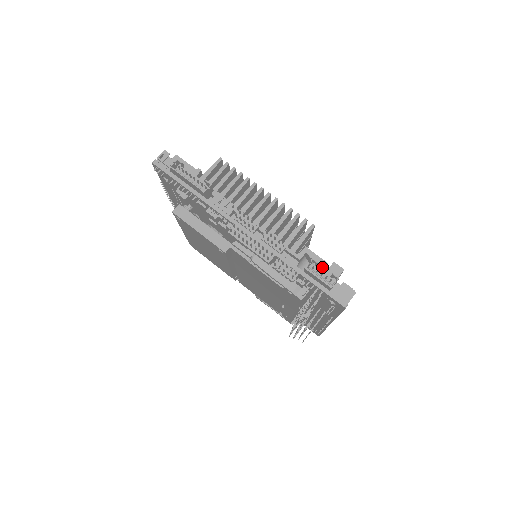
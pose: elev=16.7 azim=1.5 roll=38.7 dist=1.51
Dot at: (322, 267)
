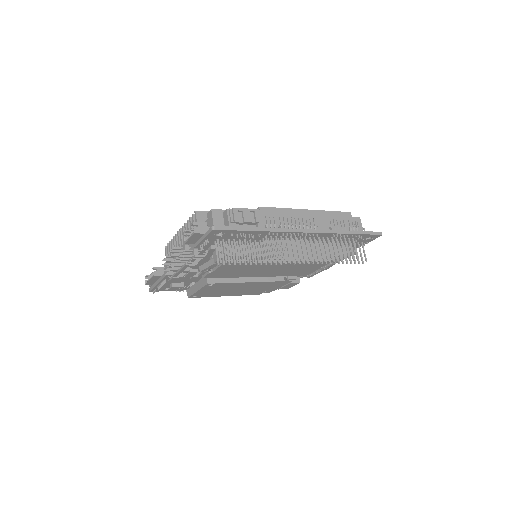
Dot at: occluded
